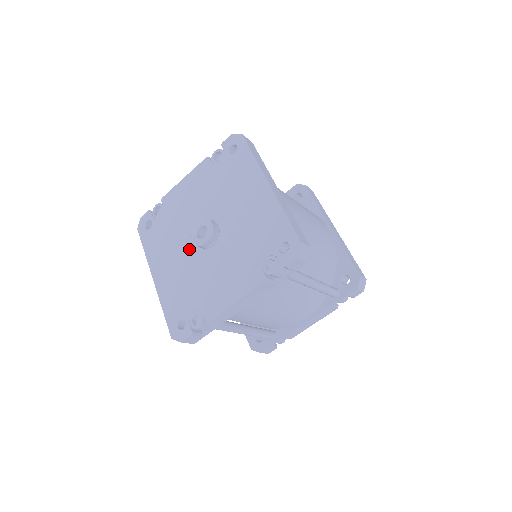
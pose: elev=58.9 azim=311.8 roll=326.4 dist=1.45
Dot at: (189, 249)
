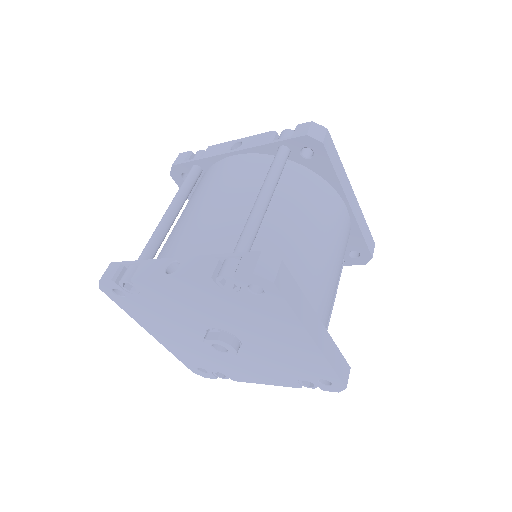
Dot at: (198, 338)
